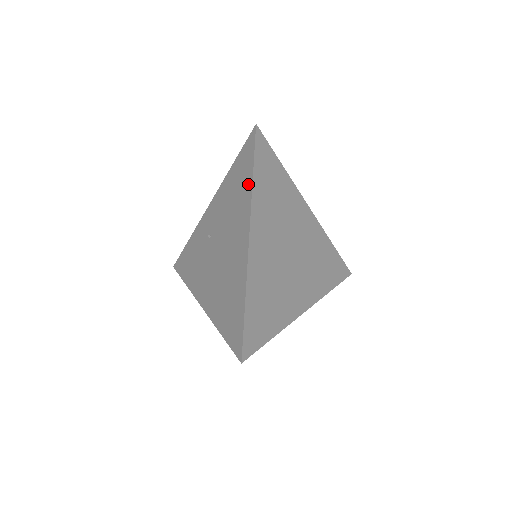
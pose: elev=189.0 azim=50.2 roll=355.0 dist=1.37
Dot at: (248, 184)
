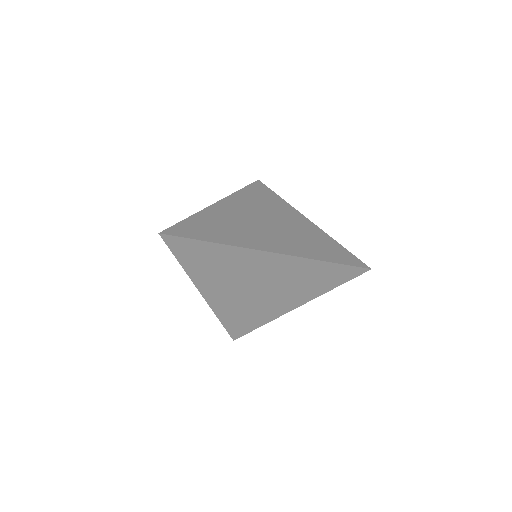
Dot at: occluded
